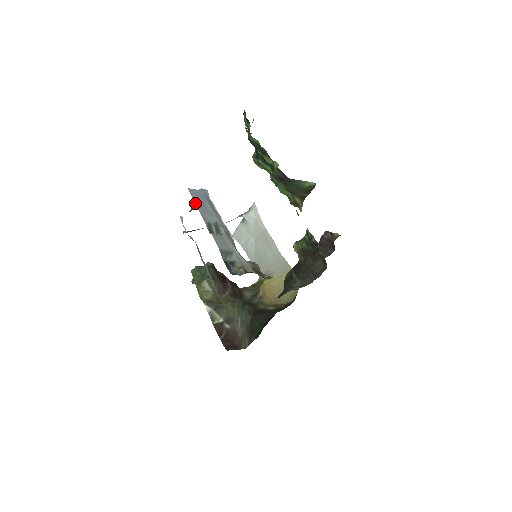
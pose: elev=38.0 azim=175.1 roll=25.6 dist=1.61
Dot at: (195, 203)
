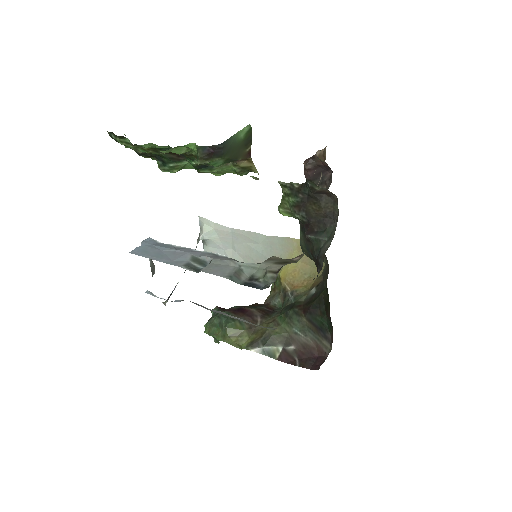
Dot at: occluded
